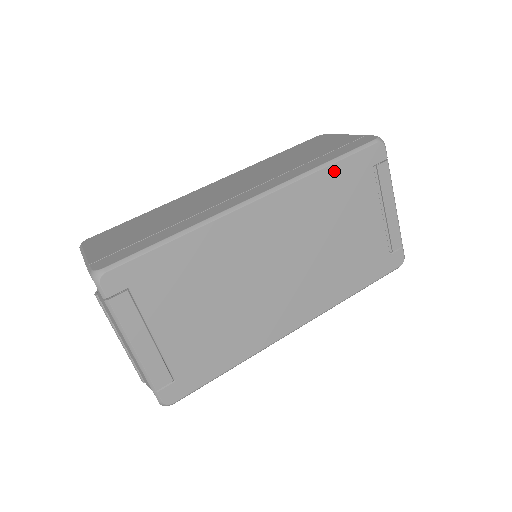
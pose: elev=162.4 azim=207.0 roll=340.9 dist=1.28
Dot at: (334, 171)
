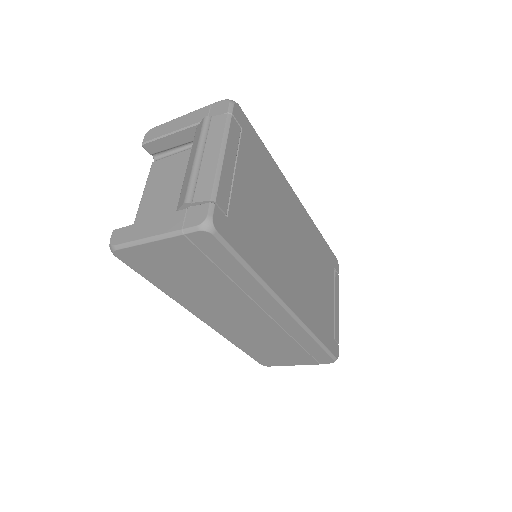
Dot at: (323, 241)
